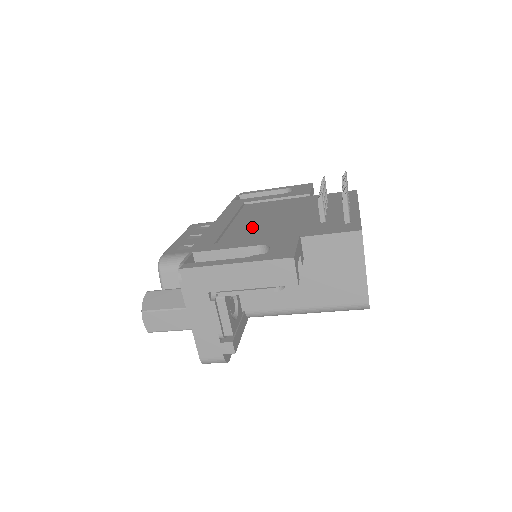
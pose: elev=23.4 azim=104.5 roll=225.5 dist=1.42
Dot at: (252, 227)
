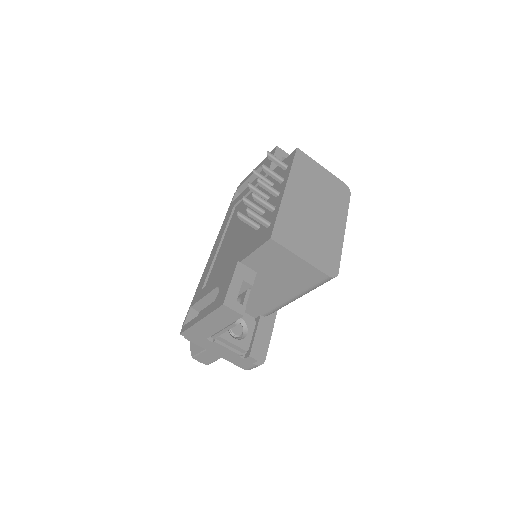
Dot at: (226, 251)
